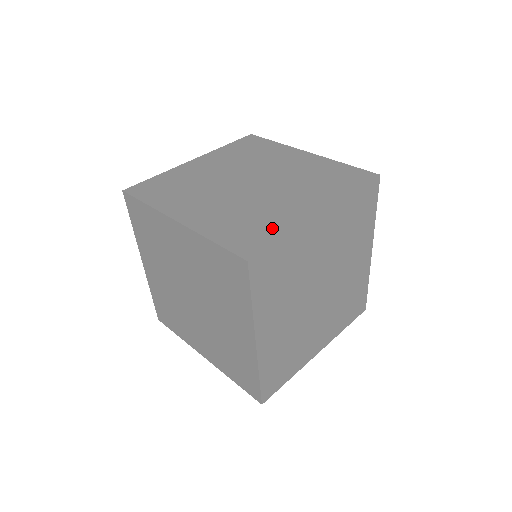
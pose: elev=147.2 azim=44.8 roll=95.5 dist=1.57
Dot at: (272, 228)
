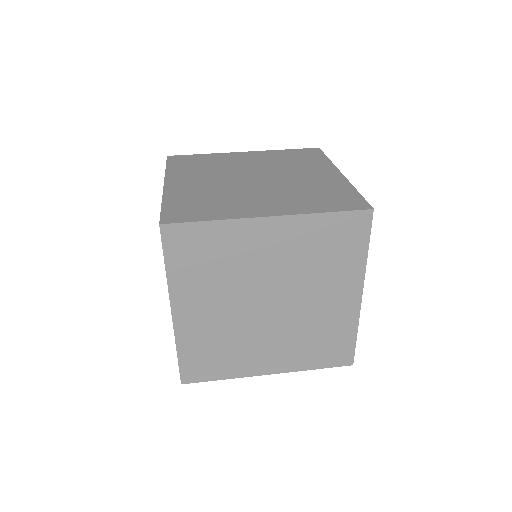
Dot at: (339, 190)
